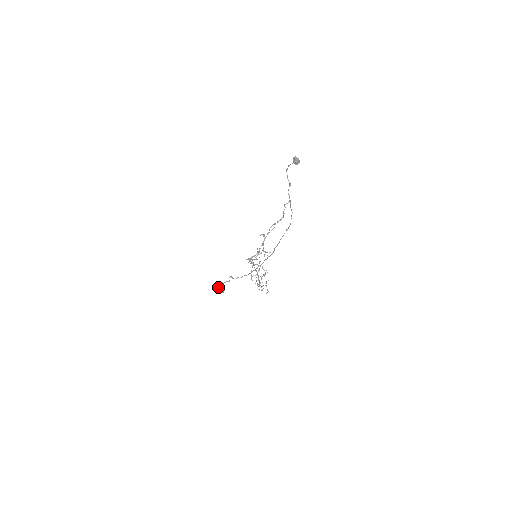
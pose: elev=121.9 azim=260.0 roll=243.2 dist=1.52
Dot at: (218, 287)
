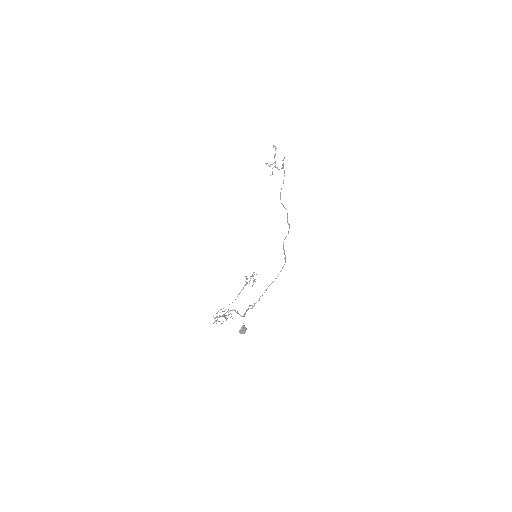
Dot at: (269, 166)
